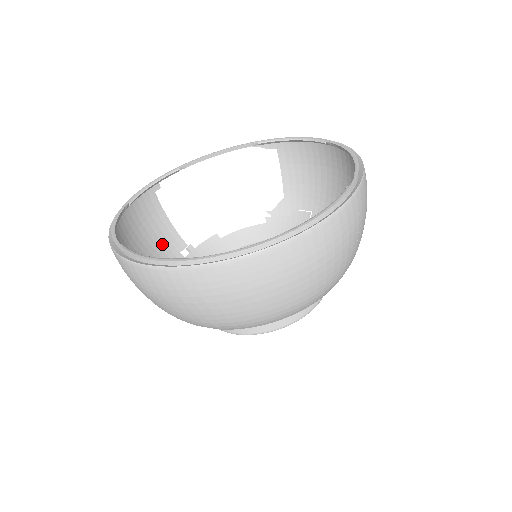
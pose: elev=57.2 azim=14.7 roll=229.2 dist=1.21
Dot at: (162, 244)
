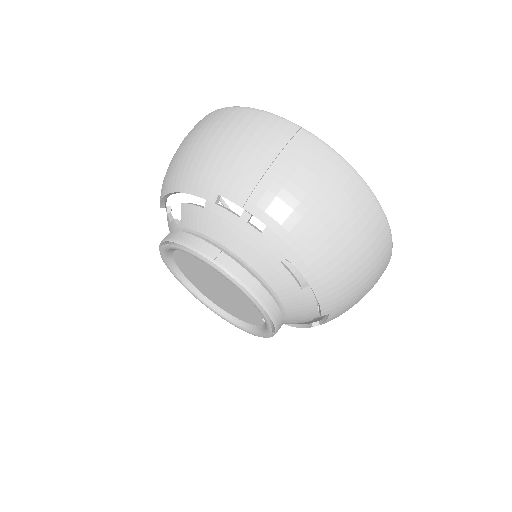
Dot at: occluded
